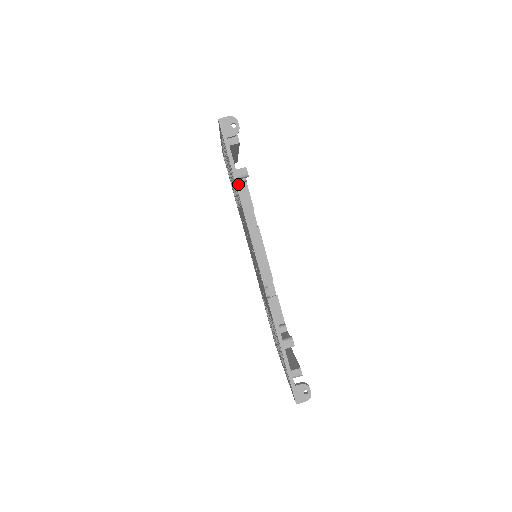
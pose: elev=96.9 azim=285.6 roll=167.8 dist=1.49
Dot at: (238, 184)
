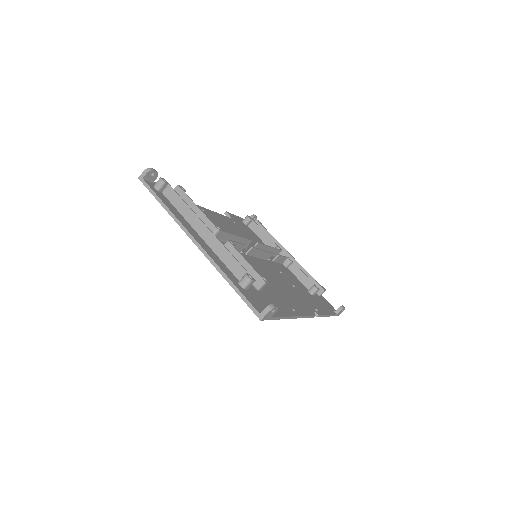
Dot at: (286, 318)
